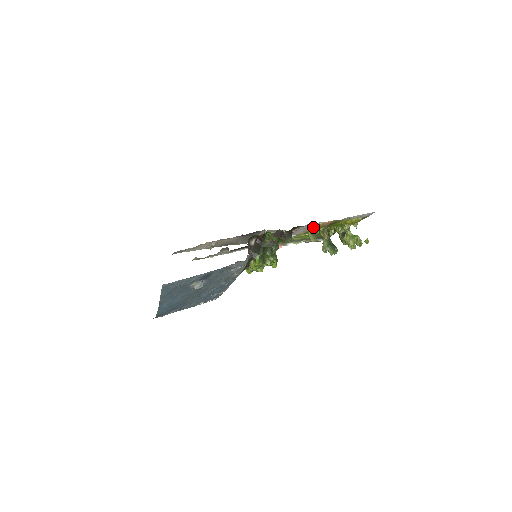
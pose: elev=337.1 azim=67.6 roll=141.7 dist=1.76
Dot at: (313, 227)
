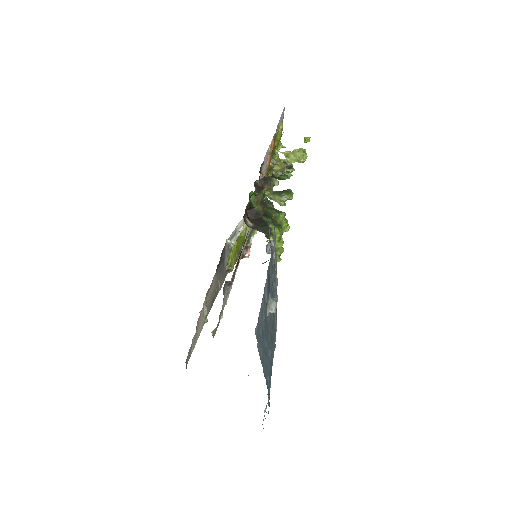
Dot at: (266, 164)
